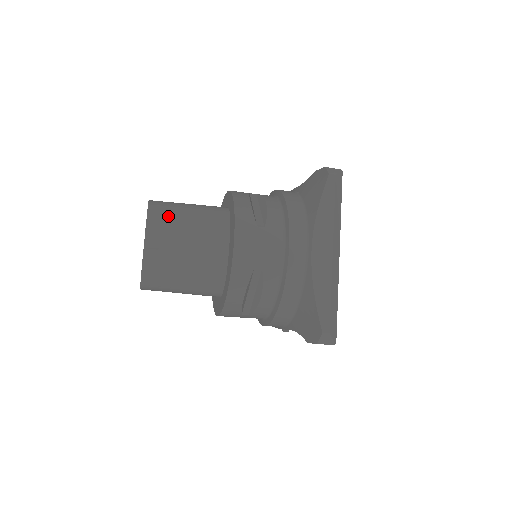
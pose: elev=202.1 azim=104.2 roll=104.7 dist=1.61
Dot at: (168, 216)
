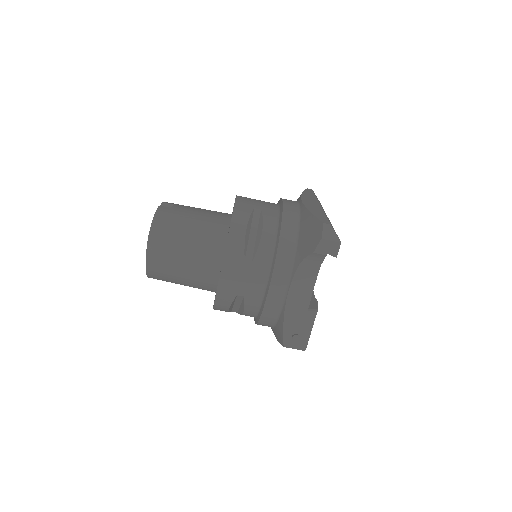
Dot at: occluded
